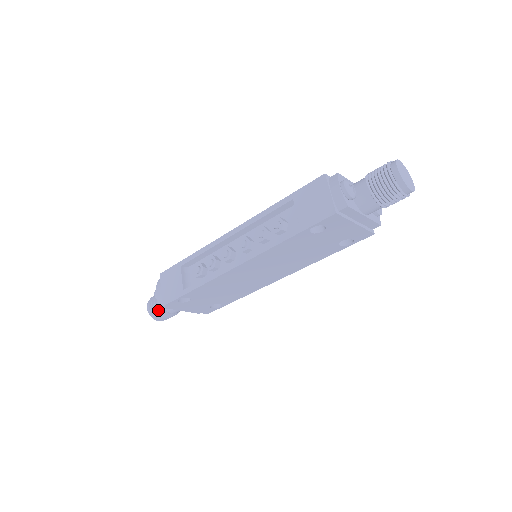
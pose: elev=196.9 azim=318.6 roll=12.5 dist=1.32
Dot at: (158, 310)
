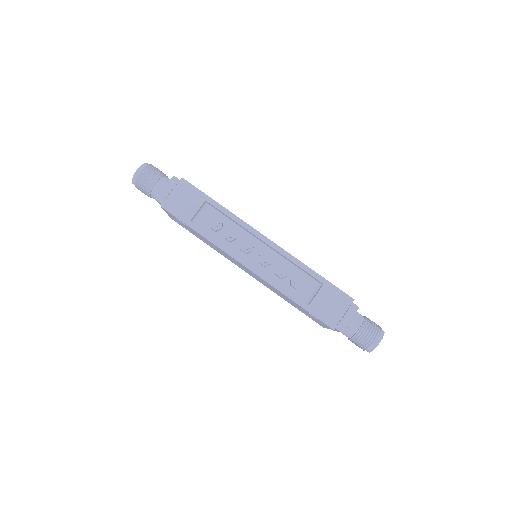
Dot at: (145, 185)
